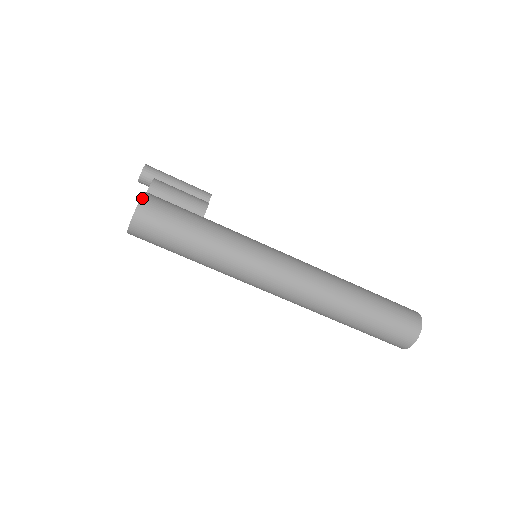
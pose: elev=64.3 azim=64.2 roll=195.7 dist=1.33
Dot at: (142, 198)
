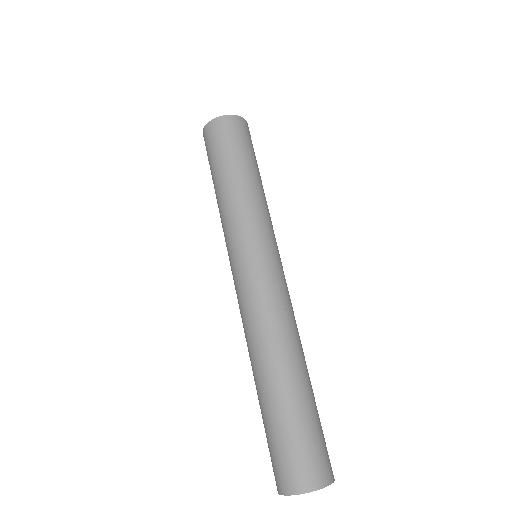
Dot at: (246, 121)
